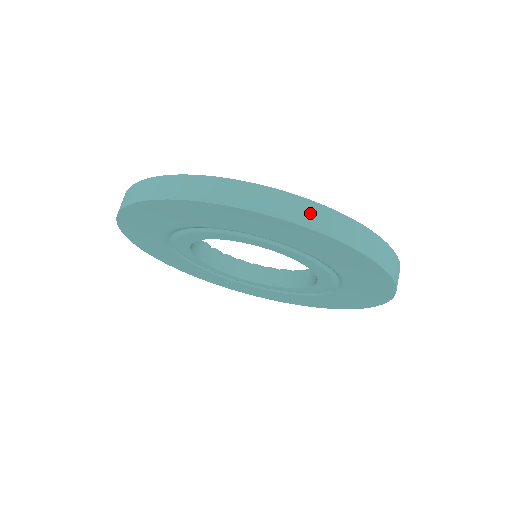
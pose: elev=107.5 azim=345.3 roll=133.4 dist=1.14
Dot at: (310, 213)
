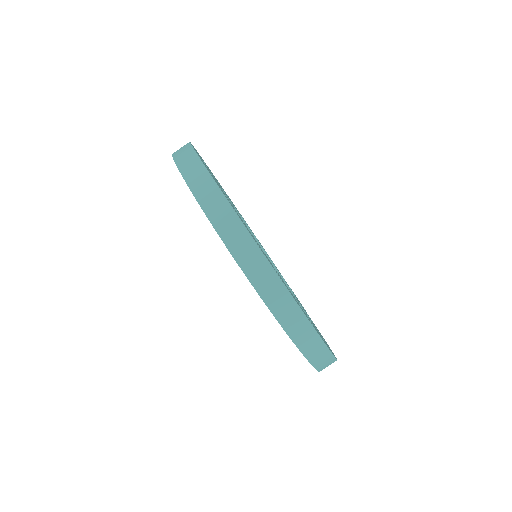
Dot at: (317, 352)
